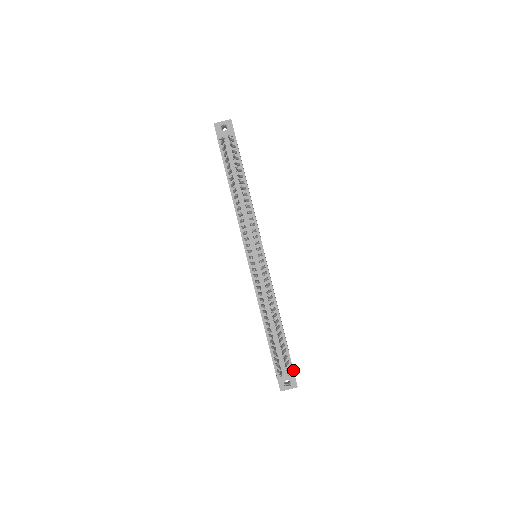
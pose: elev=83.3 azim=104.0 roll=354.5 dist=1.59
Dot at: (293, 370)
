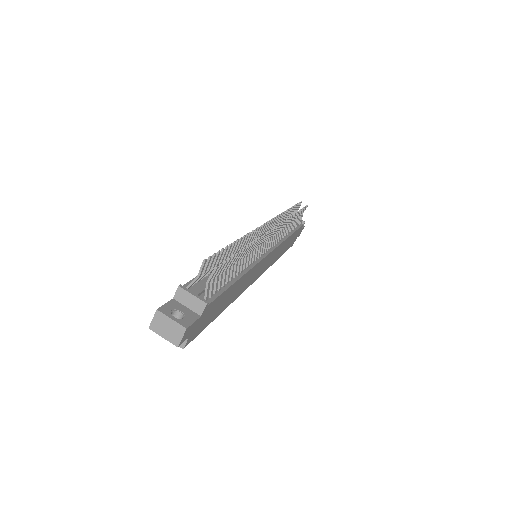
Dot at: (206, 307)
